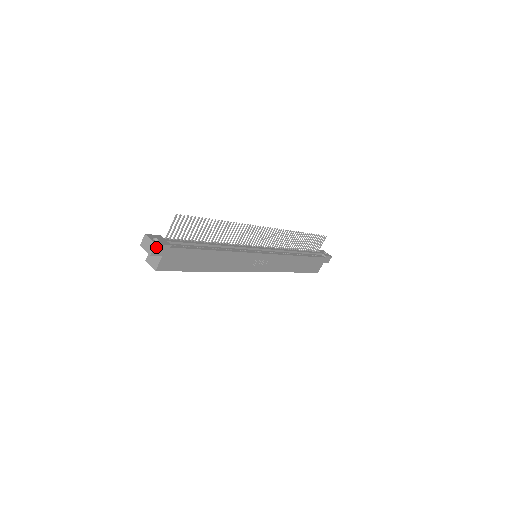
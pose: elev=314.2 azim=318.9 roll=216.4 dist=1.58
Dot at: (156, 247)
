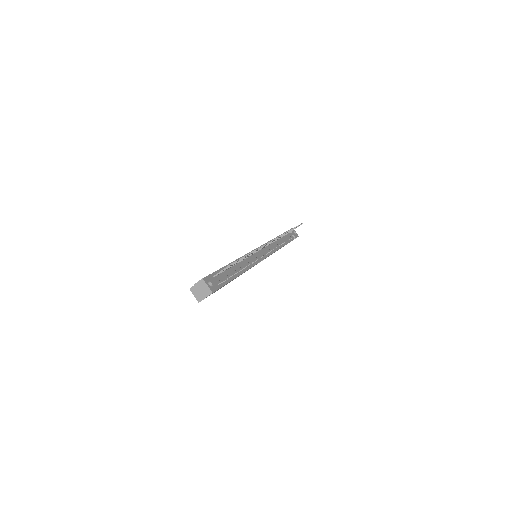
Dot at: occluded
